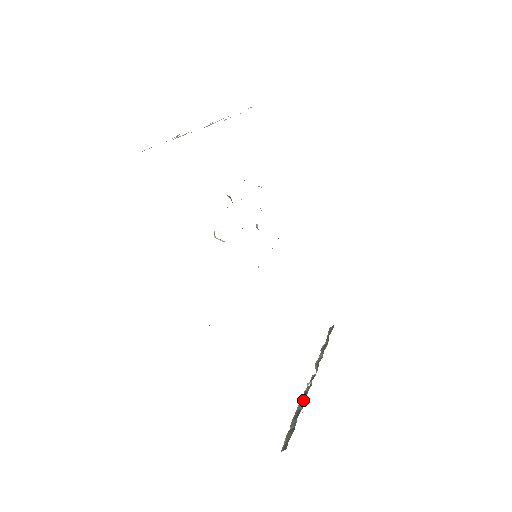
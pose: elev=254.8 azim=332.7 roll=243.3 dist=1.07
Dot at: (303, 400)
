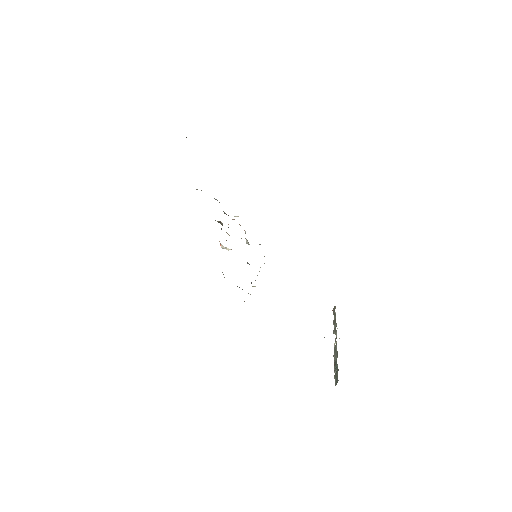
Dot at: (335, 353)
